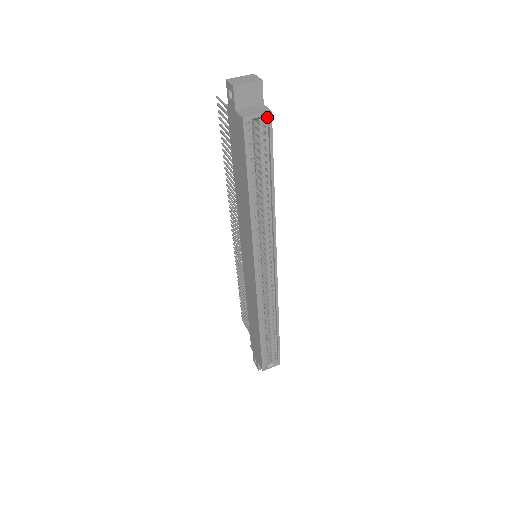
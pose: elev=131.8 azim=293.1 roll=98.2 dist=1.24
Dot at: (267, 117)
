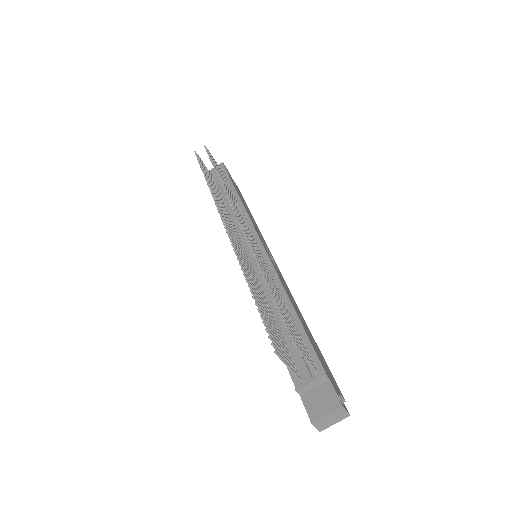
Dot at: occluded
